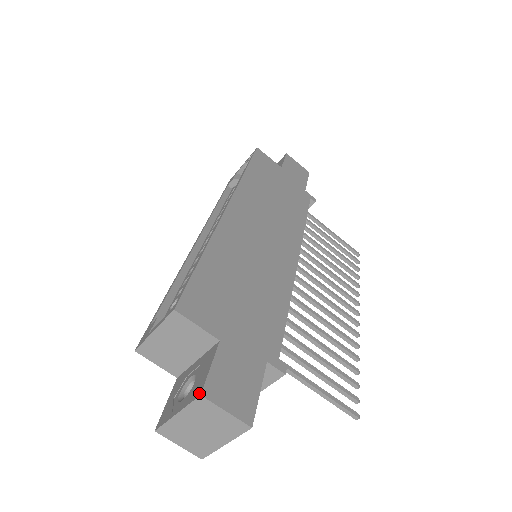
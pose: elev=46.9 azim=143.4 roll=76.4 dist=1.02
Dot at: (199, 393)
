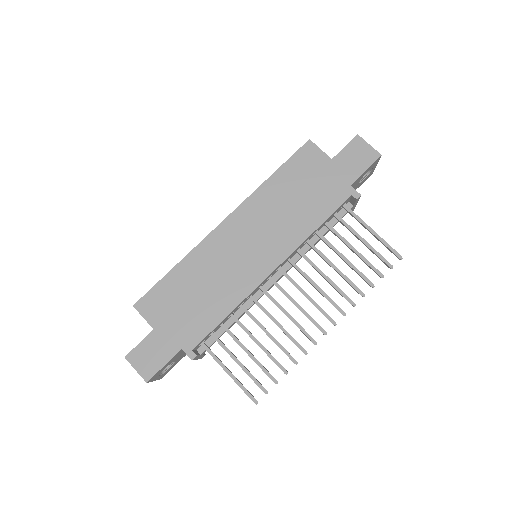
Dot at: (127, 355)
